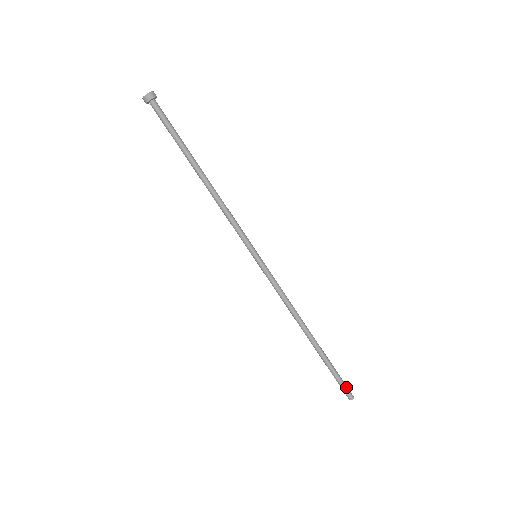
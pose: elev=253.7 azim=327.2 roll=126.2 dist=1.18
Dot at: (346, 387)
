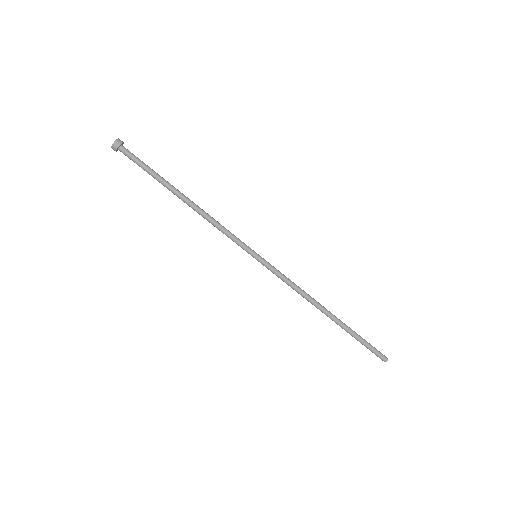
Dot at: (376, 353)
